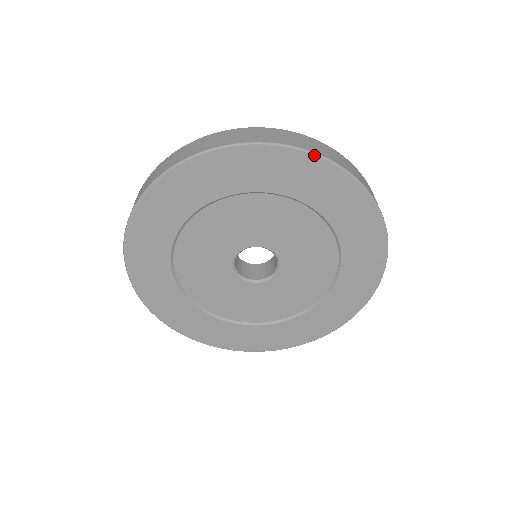
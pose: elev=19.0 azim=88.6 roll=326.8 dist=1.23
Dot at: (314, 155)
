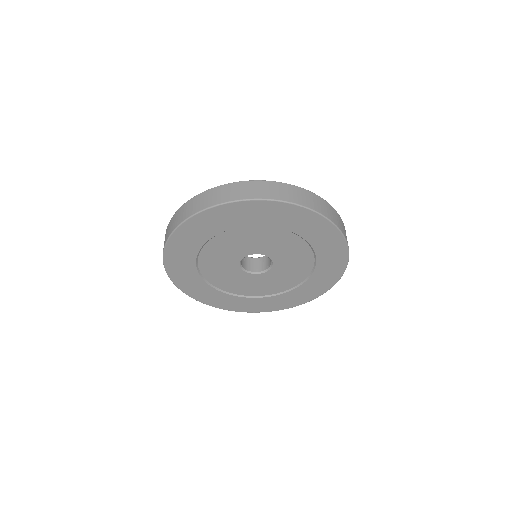
Dot at: (295, 205)
